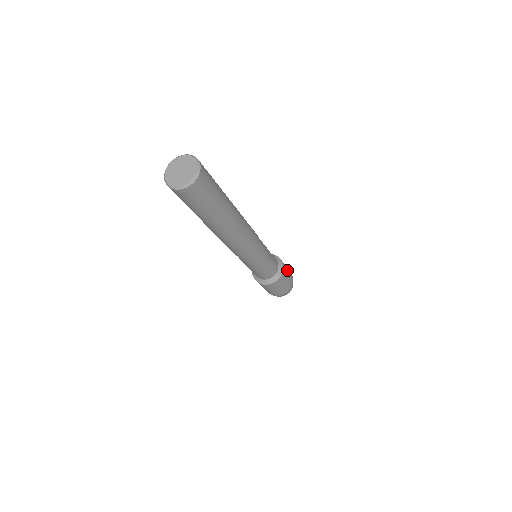
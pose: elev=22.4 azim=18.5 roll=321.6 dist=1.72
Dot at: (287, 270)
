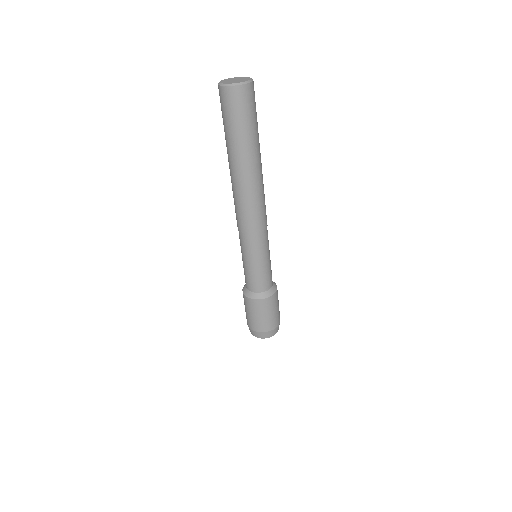
Dot at: occluded
